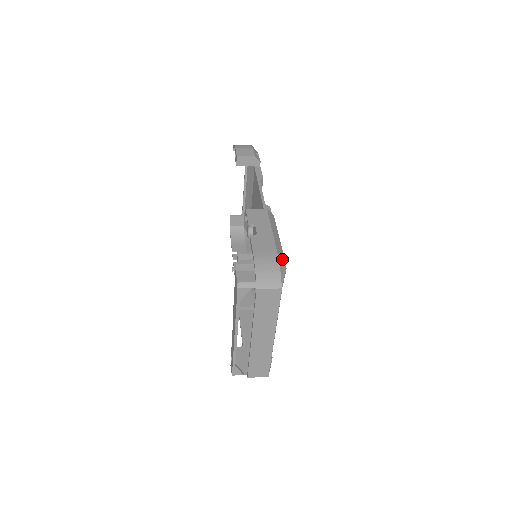
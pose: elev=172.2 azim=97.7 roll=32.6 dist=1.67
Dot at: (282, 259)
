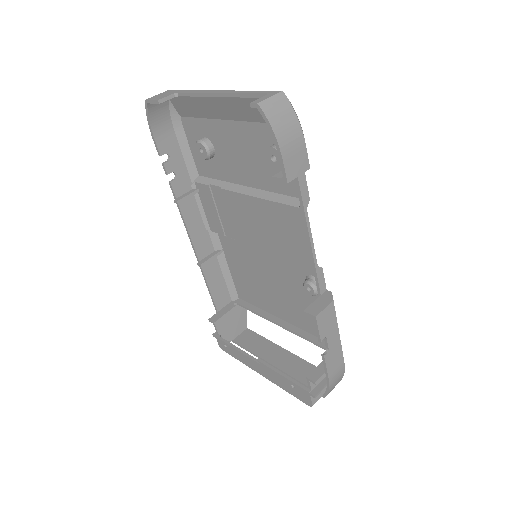
Dot at: occluded
